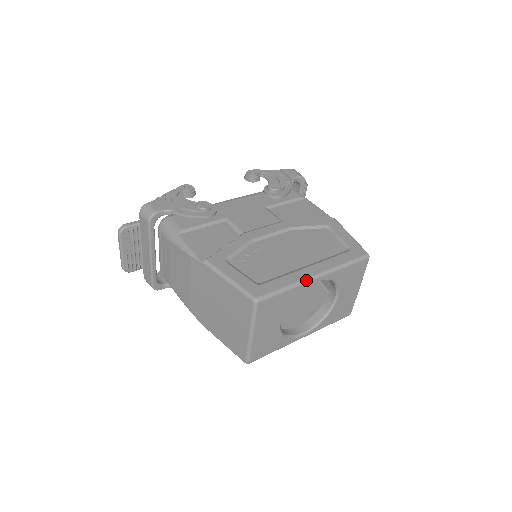
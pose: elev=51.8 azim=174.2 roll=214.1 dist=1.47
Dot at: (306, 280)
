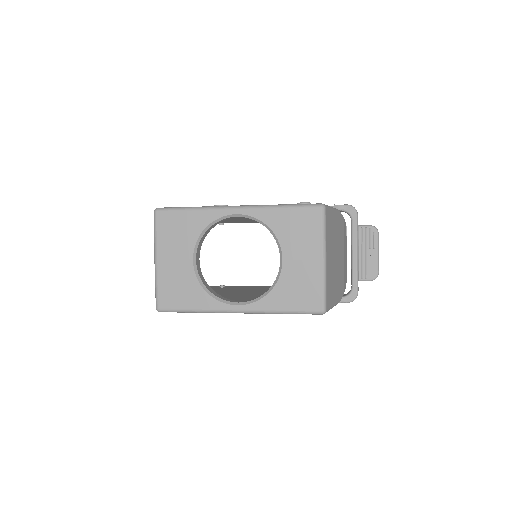
Dot at: (220, 207)
